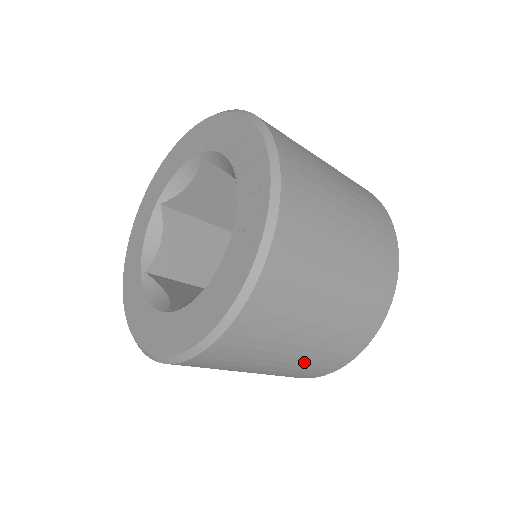
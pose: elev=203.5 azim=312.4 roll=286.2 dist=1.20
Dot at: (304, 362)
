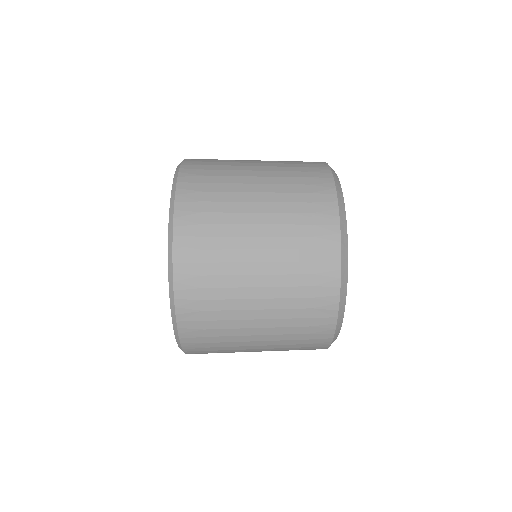
Dot at: (284, 315)
